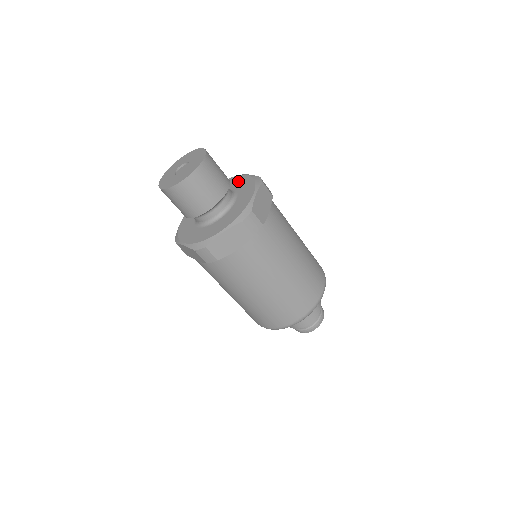
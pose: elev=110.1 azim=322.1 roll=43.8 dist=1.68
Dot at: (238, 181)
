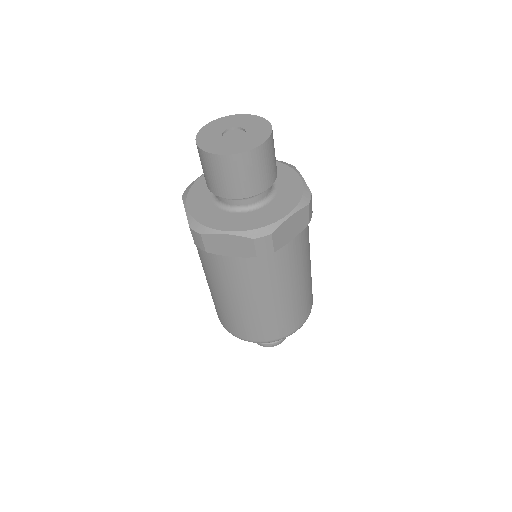
Dot at: (288, 178)
